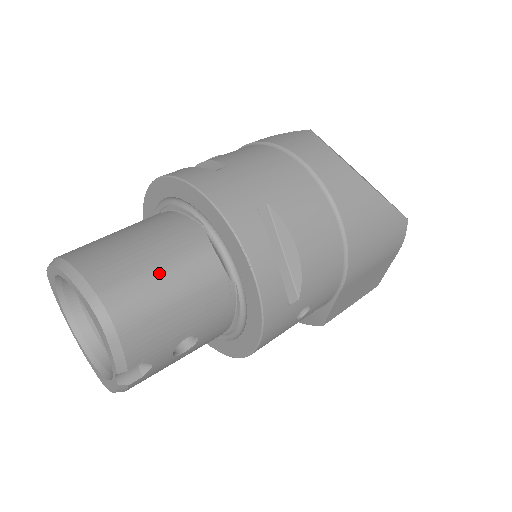
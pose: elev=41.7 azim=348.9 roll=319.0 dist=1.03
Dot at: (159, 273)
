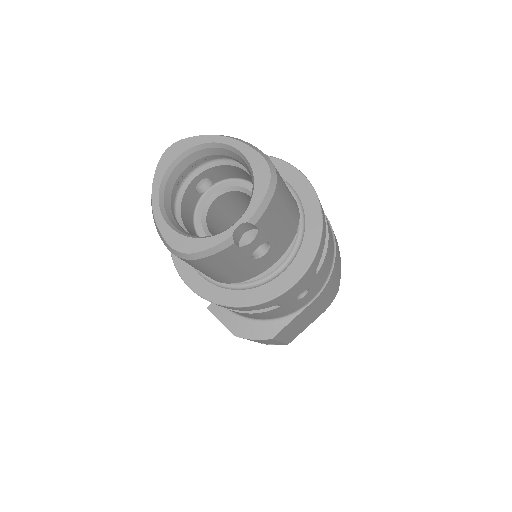
Dot at: (285, 184)
